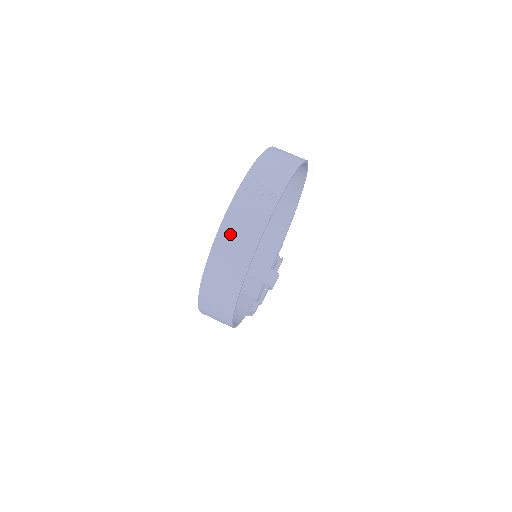
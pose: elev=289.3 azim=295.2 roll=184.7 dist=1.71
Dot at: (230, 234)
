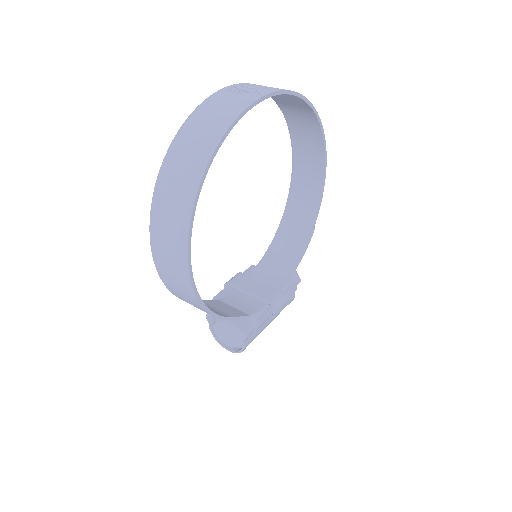
Dot at: (198, 122)
